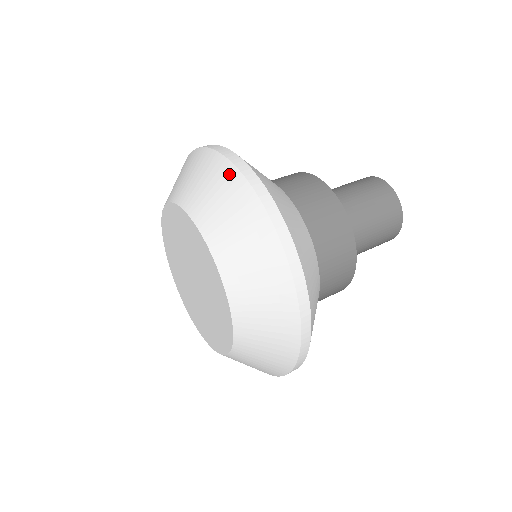
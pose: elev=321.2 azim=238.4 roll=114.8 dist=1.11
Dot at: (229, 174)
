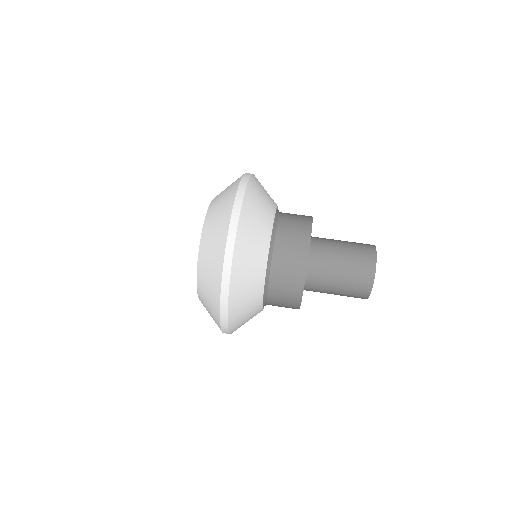
Dot at: (229, 209)
